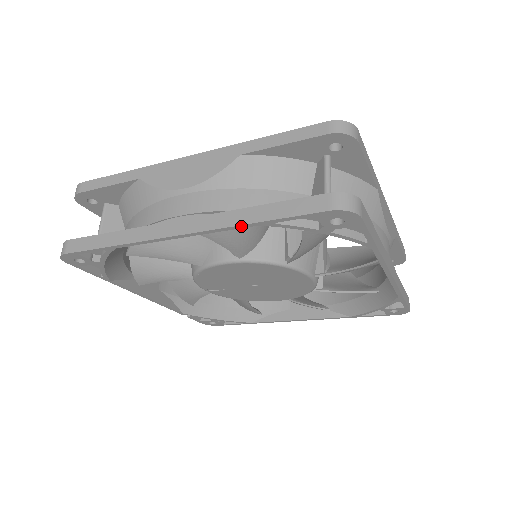
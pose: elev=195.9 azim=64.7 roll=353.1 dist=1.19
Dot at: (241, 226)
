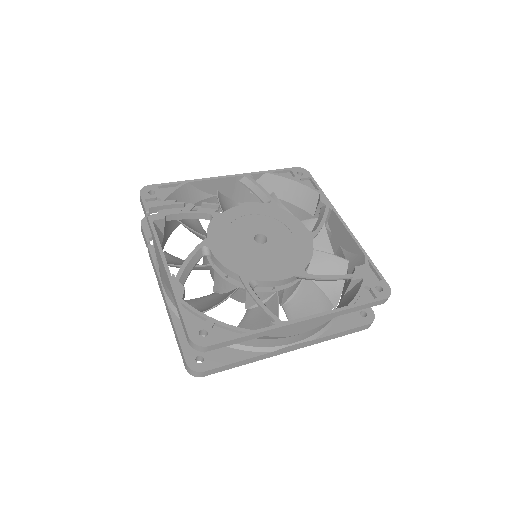
Dot at: (325, 340)
